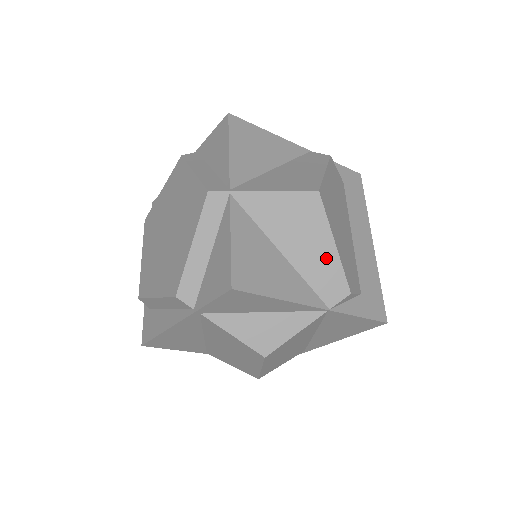
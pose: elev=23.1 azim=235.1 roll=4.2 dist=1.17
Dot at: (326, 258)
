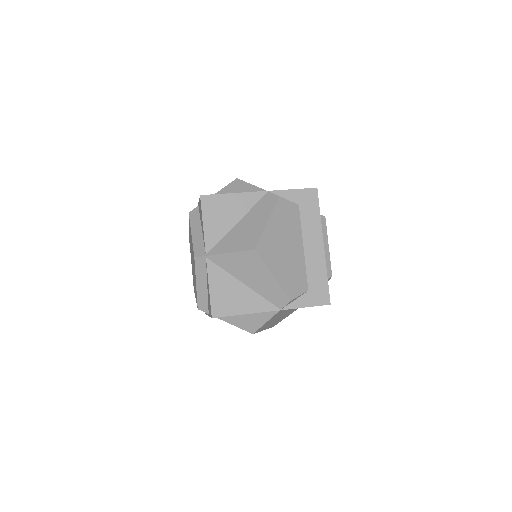
Dot at: (270, 284)
